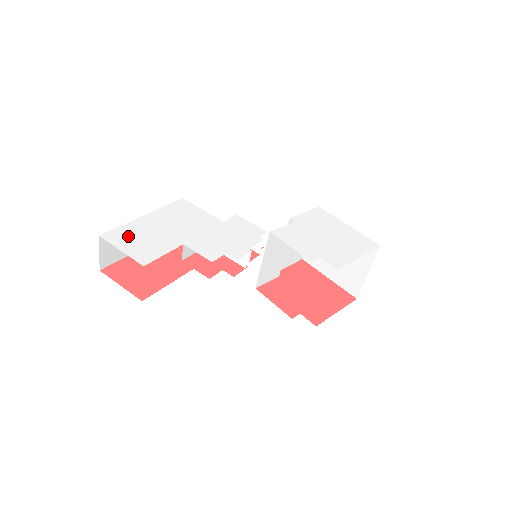
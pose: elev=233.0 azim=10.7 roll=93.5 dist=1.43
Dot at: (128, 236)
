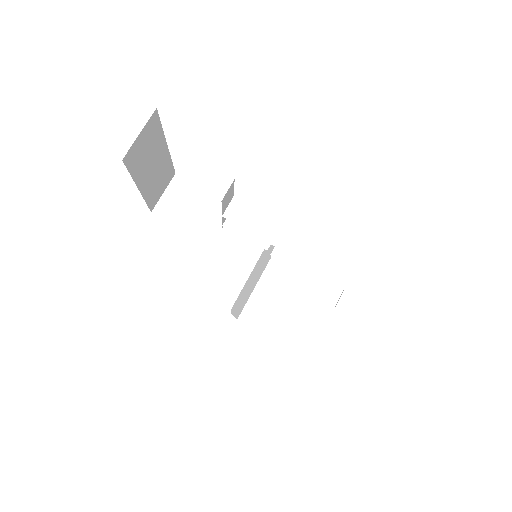
Dot at: occluded
